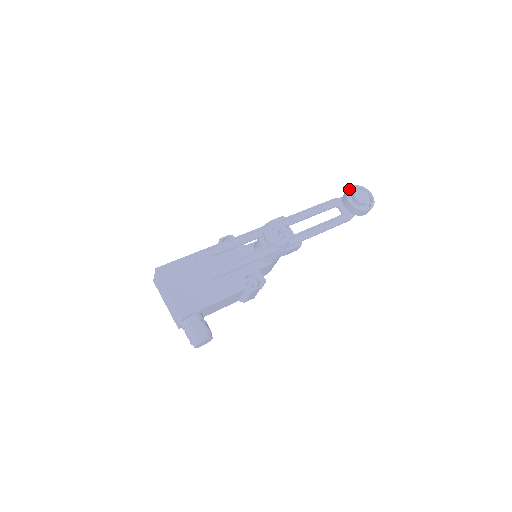
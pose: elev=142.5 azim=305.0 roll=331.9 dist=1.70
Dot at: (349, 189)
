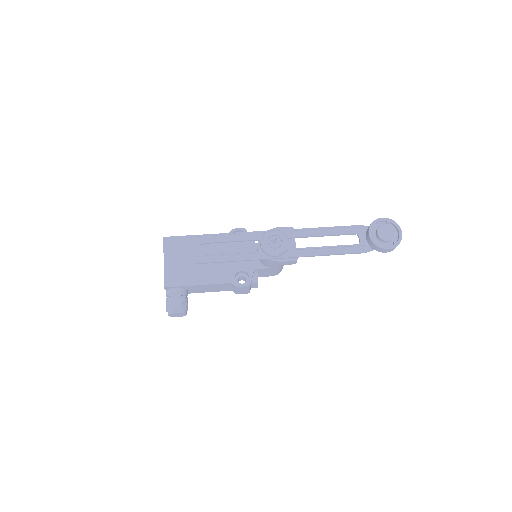
Dot at: (377, 220)
